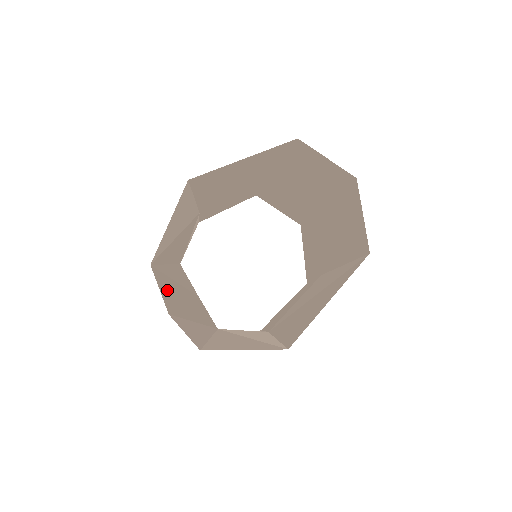
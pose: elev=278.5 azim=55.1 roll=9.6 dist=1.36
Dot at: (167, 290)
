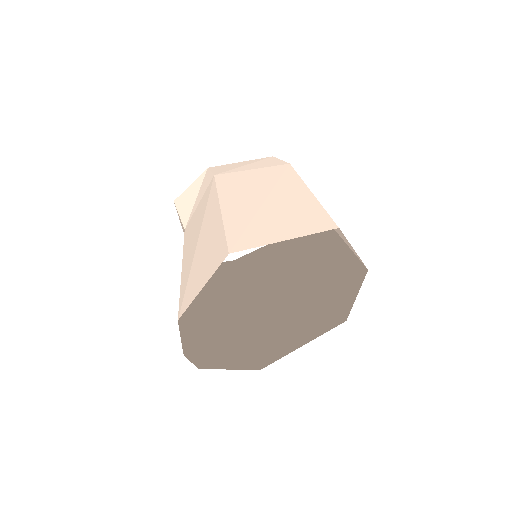
Dot at: (183, 322)
